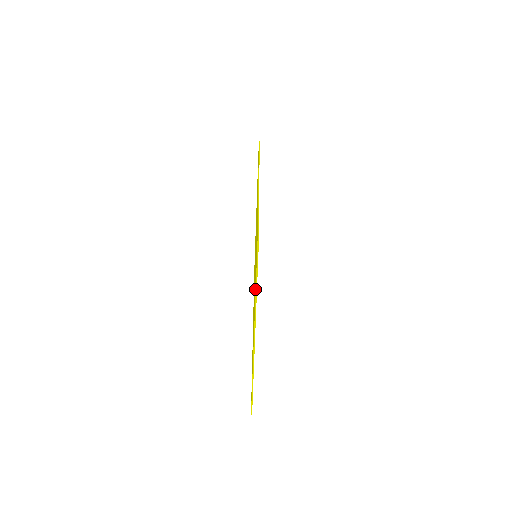
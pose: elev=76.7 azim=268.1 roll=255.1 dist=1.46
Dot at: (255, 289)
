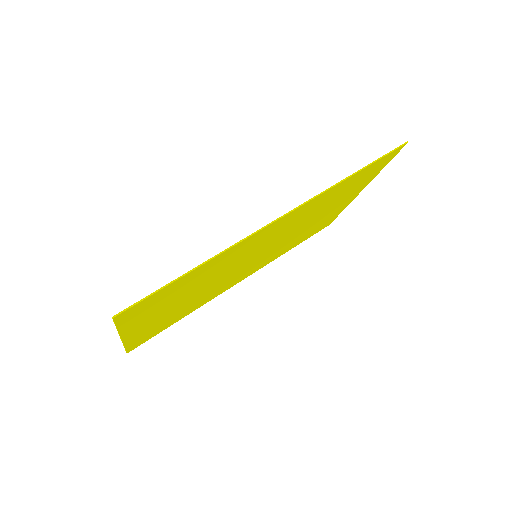
Dot at: (133, 321)
